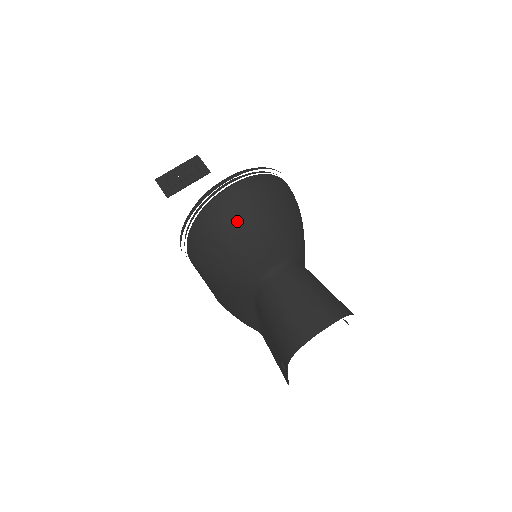
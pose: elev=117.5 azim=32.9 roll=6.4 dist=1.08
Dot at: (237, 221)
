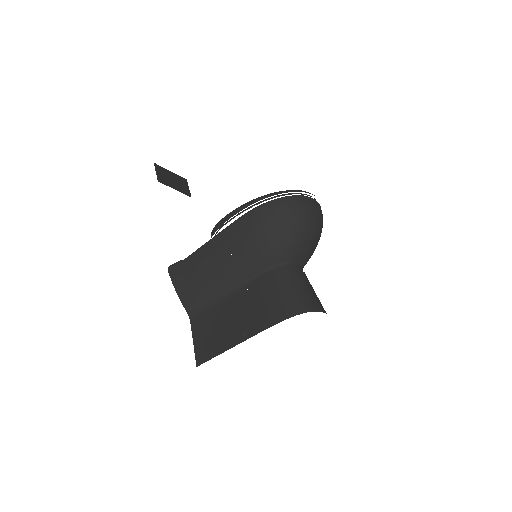
Dot at: (312, 218)
